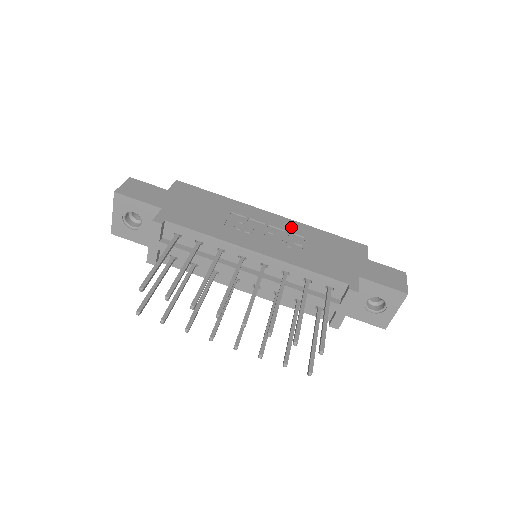
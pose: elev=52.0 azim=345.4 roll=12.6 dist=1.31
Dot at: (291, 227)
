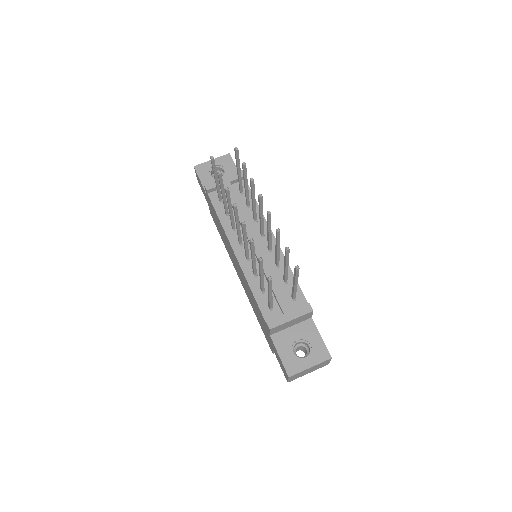
Dot at: occluded
